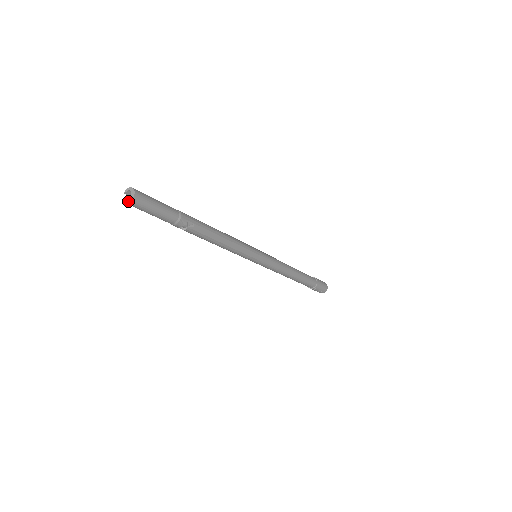
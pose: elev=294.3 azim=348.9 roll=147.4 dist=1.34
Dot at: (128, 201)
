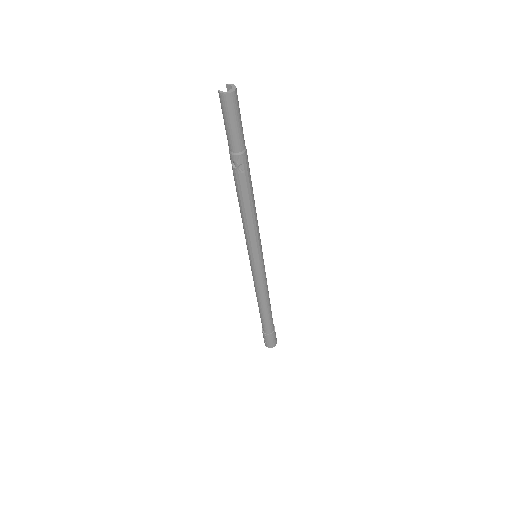
Dot at: (222, 91)
